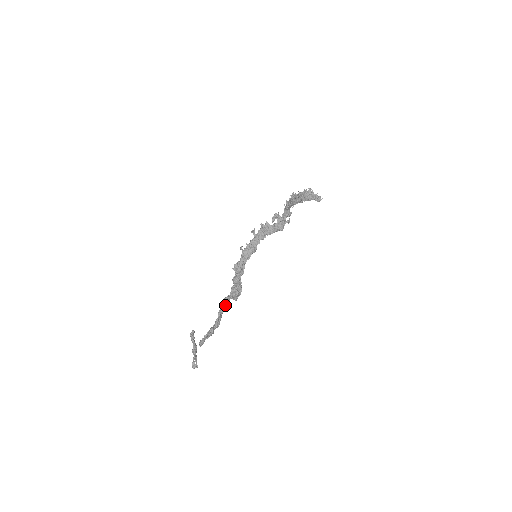
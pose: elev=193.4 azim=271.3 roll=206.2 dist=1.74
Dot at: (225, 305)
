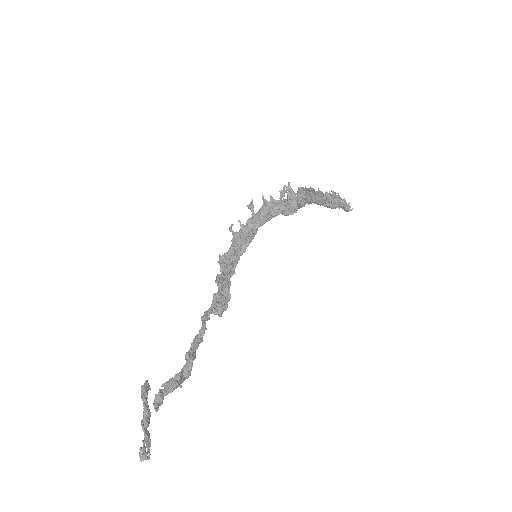
Dot at: (202, 329)
